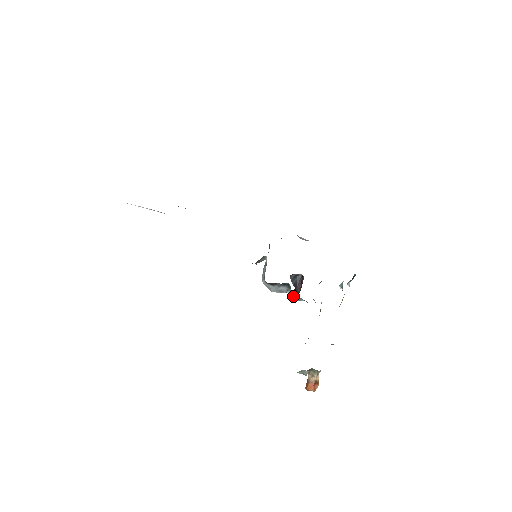
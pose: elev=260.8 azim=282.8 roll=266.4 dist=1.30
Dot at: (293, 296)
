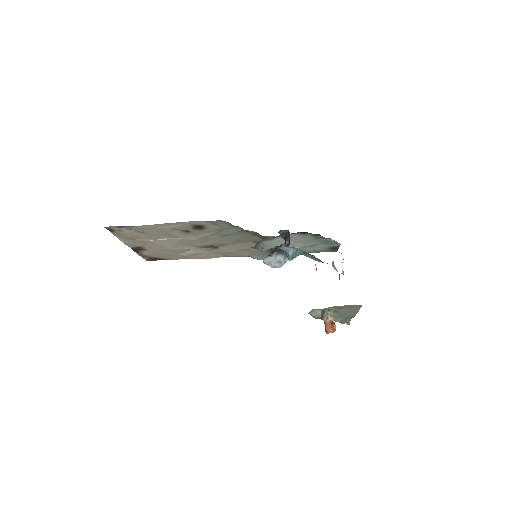
Dot at: (287, 253)
